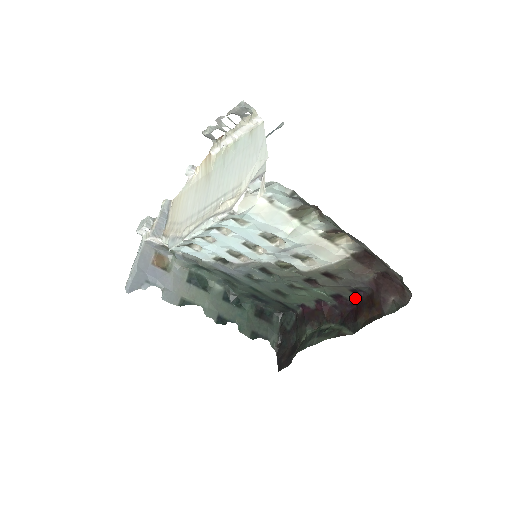
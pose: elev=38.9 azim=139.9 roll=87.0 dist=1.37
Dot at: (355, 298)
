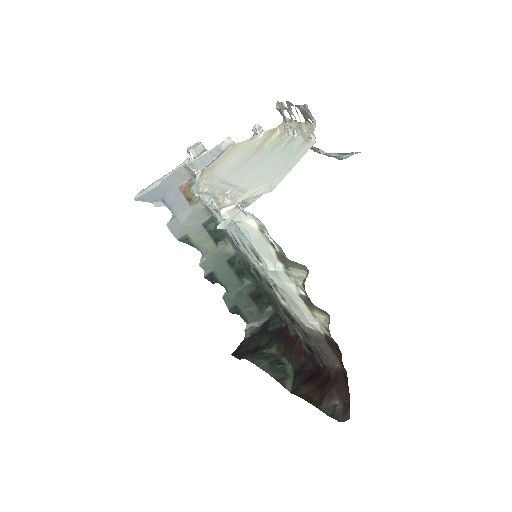
Dot at: (321, 365)
